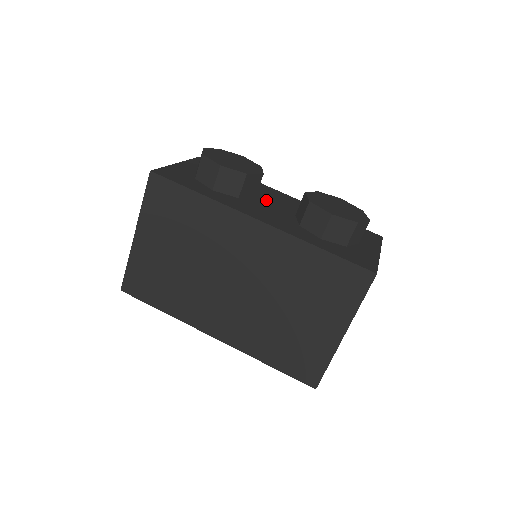
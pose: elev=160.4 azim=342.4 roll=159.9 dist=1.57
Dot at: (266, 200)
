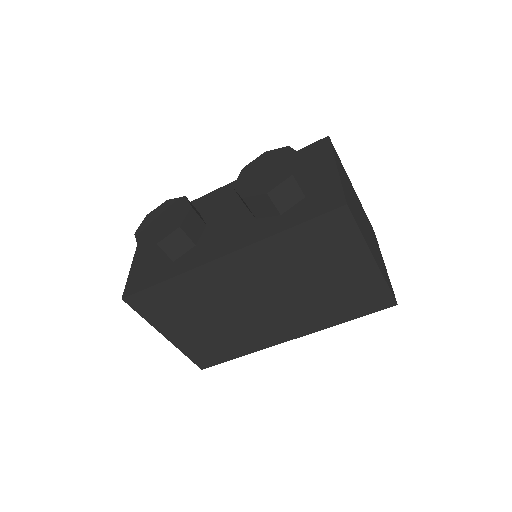
Dot at: (216, 217)
